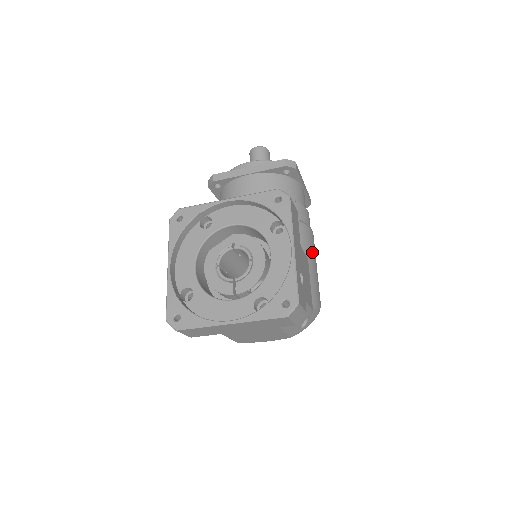
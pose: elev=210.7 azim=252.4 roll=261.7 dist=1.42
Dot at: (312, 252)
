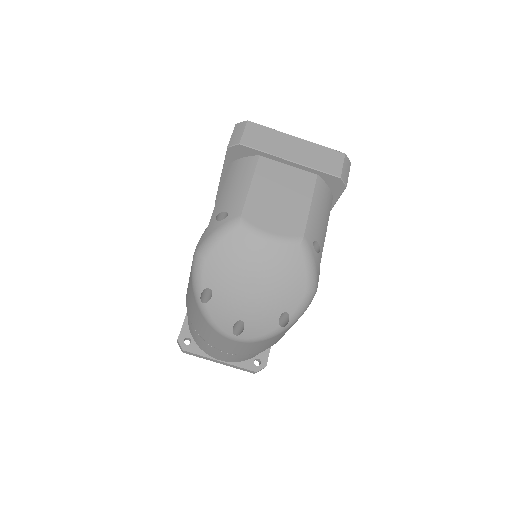
Dot at: occluded
